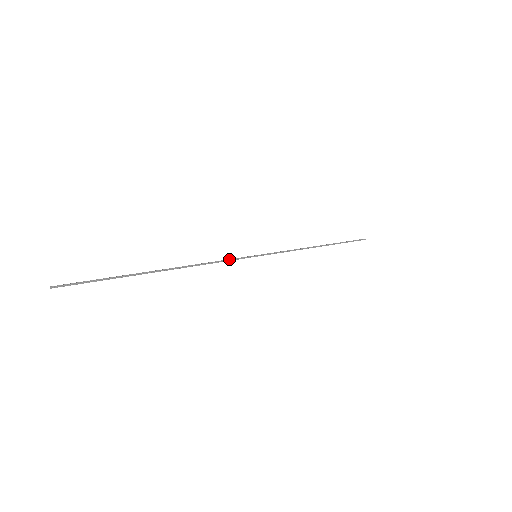
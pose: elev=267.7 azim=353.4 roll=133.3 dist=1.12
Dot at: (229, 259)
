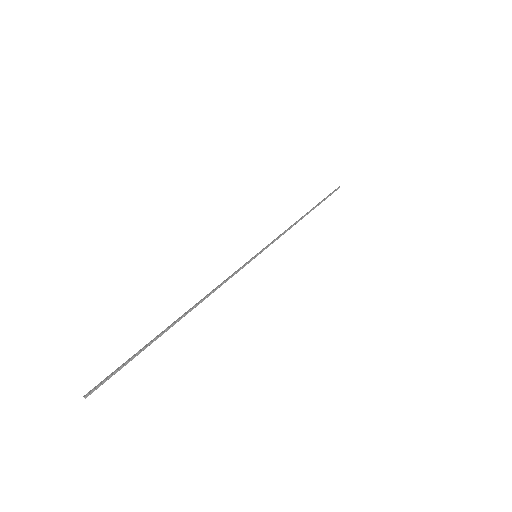
Dot at: (234, 273)
